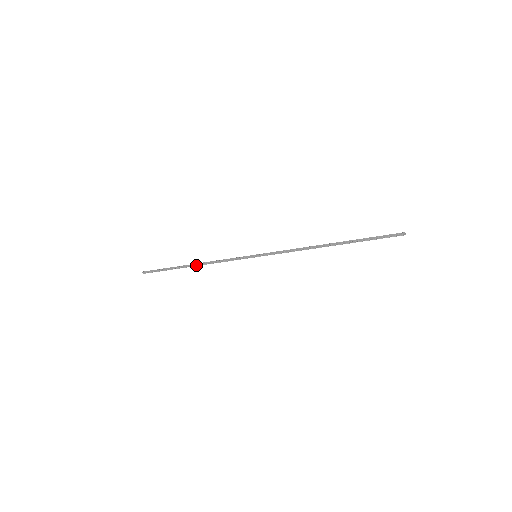
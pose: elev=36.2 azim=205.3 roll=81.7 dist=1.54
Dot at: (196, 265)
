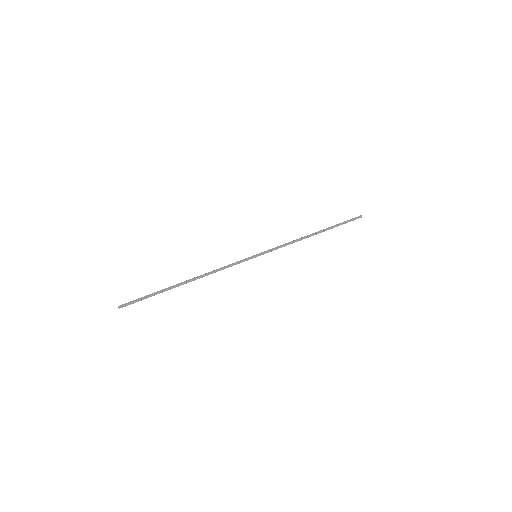
Dot at: (193, 280)
